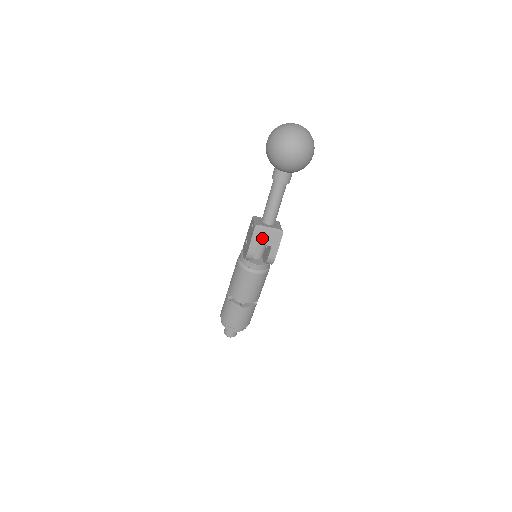
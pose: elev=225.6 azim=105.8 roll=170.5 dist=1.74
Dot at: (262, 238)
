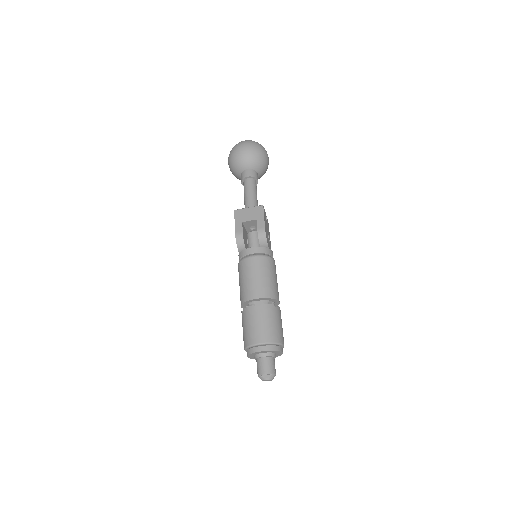
Dot at: (245, 216)
